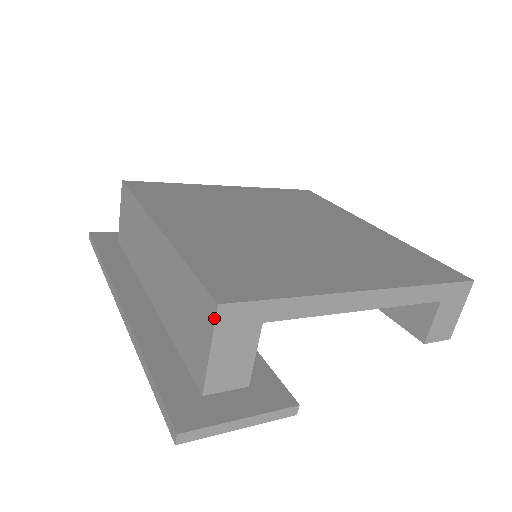
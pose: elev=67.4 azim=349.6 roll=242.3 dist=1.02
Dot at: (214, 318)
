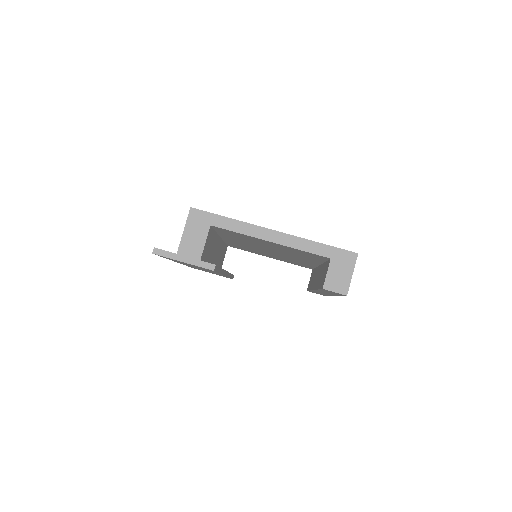
Dot at: (188, 214)
